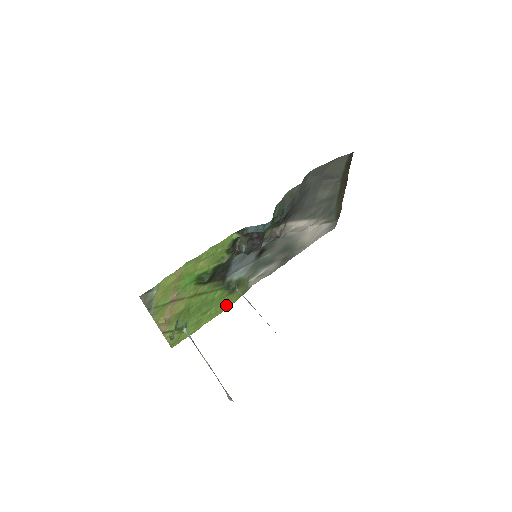
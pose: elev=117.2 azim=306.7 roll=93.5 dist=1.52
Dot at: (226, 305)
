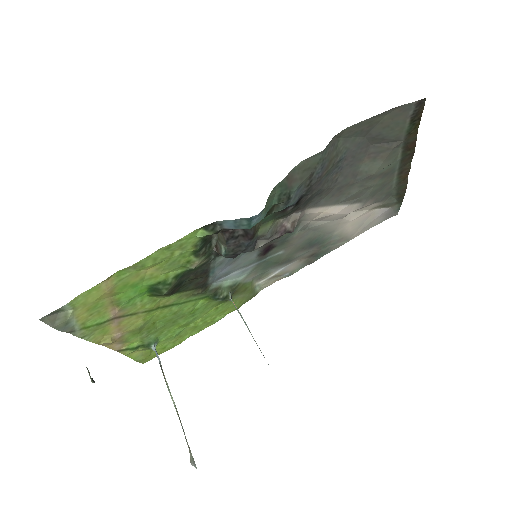
Dot at: (221, 314)
